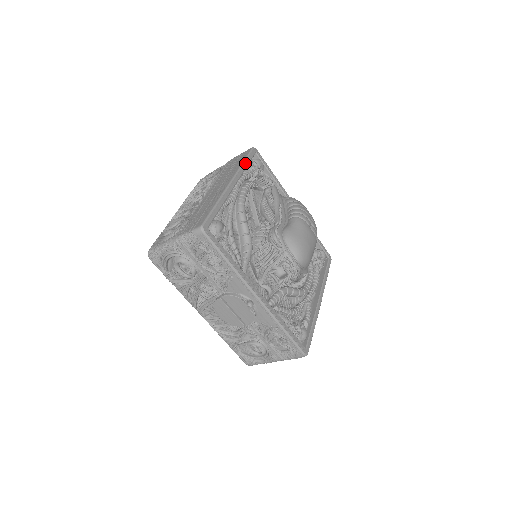
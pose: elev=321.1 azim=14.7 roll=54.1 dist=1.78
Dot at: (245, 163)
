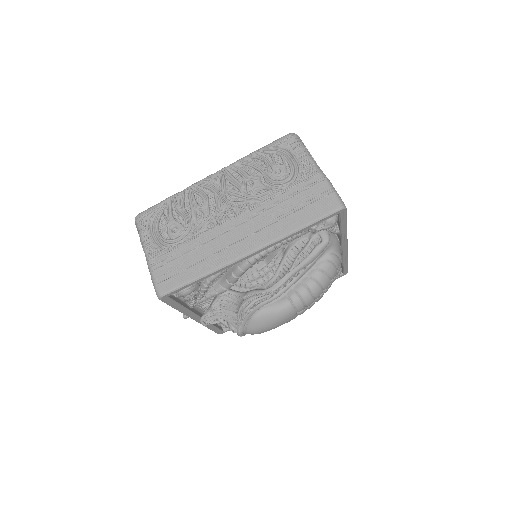
Dot at: (300, 231)
